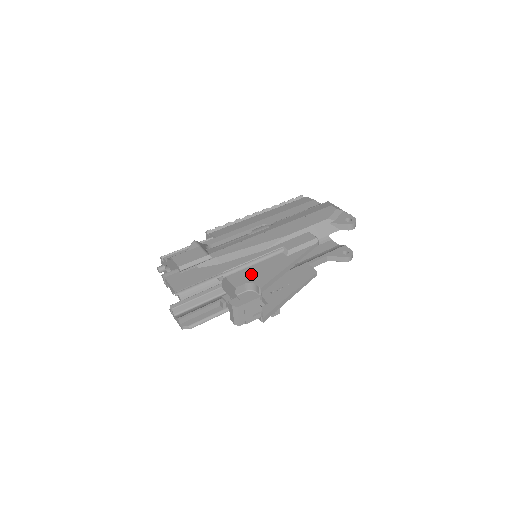
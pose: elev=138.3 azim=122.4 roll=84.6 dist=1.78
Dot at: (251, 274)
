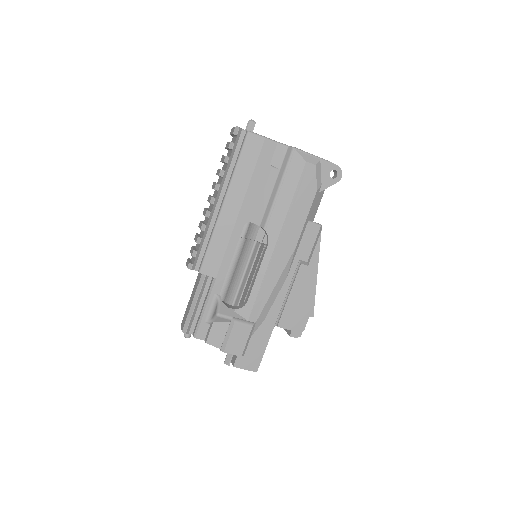
Dot at: (295, 309)
